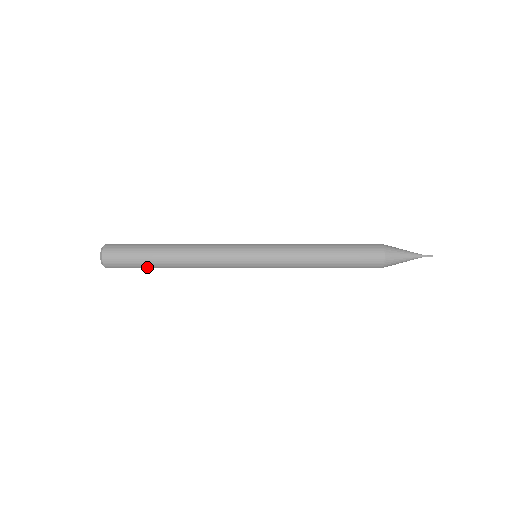
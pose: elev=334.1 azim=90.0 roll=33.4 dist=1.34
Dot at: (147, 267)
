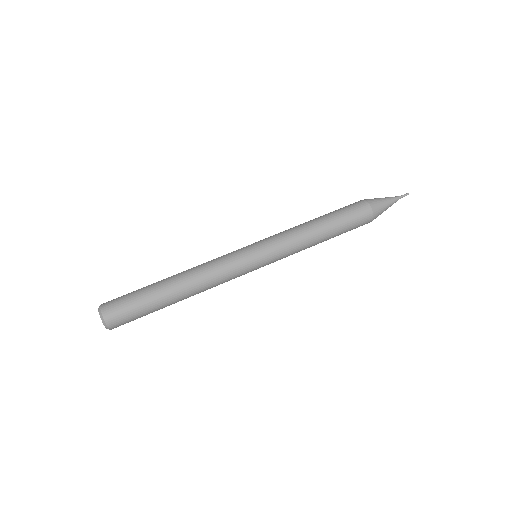
Dot at: occluded
